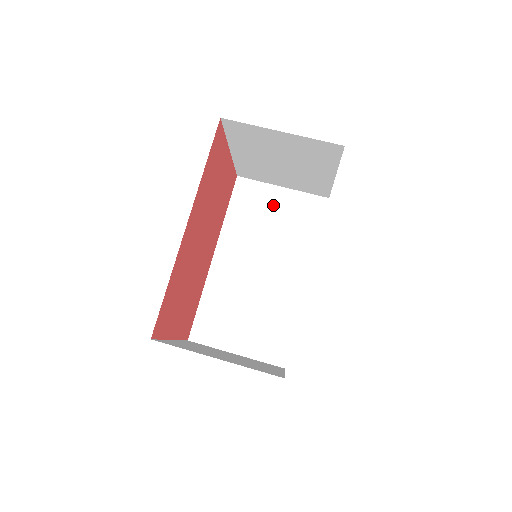
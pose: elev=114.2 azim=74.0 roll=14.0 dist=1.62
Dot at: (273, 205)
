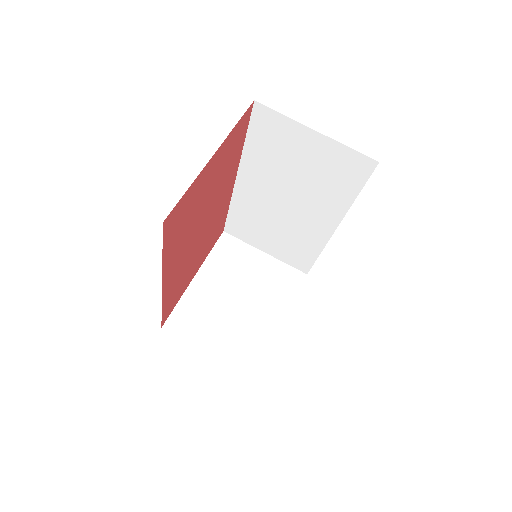
Dot at: (302, 149)
